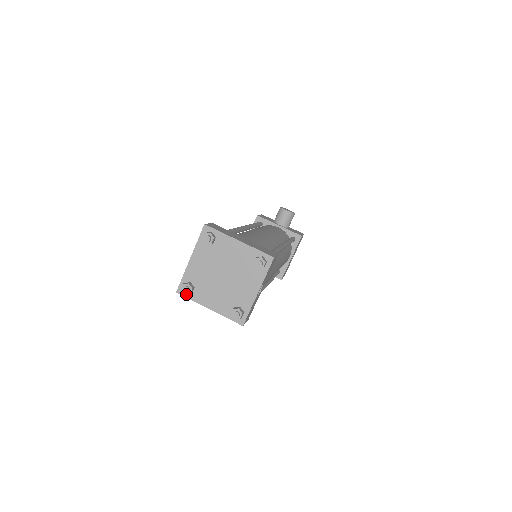
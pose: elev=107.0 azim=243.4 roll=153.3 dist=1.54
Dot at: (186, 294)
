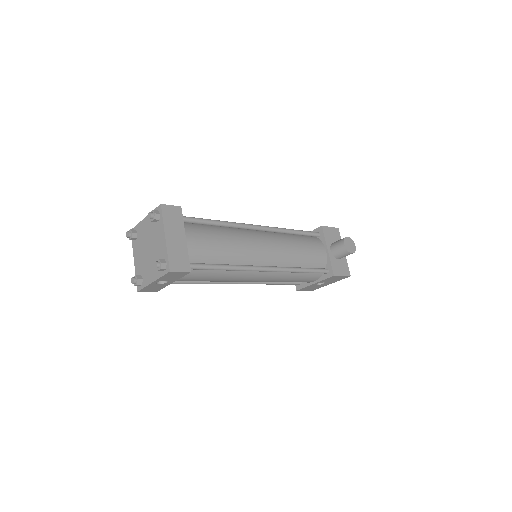
Dot at: (128, 237)
